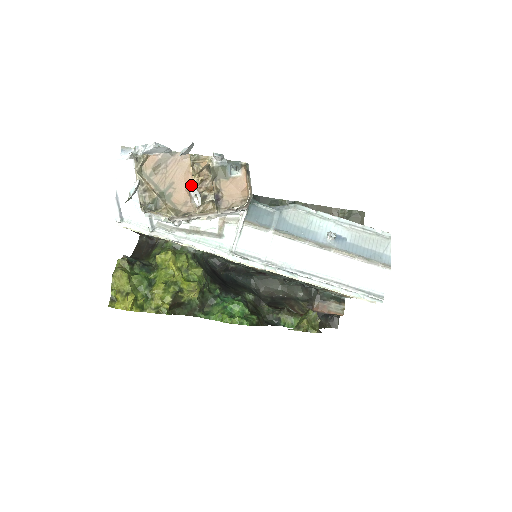
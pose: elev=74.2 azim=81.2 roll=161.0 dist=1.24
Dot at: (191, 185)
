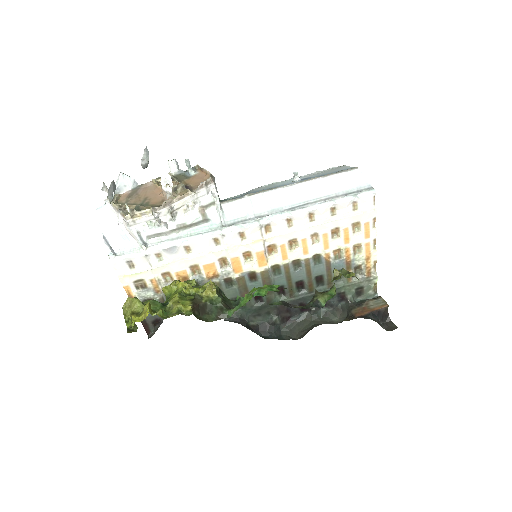
Dot at: occluded
